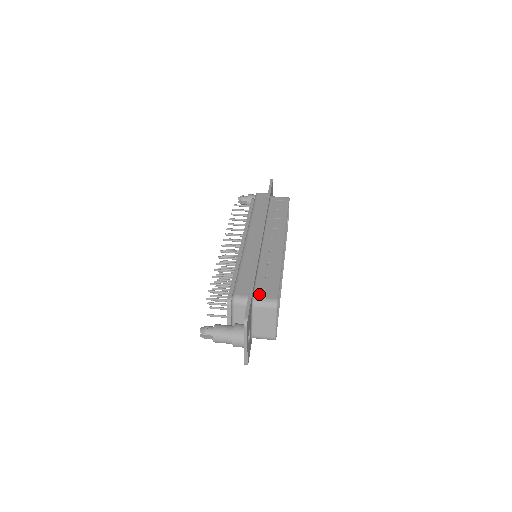
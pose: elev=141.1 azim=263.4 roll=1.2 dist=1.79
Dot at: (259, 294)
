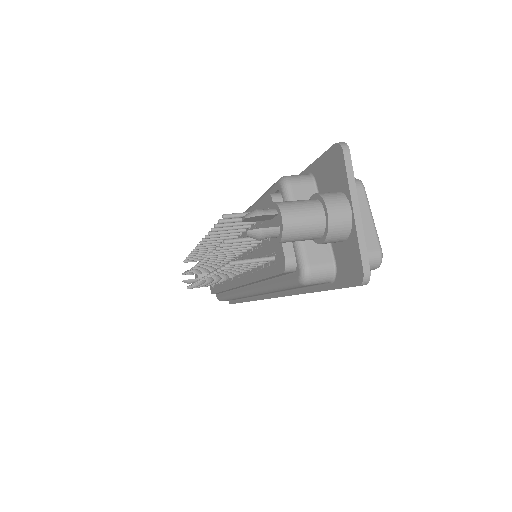
Dot at: occluded
